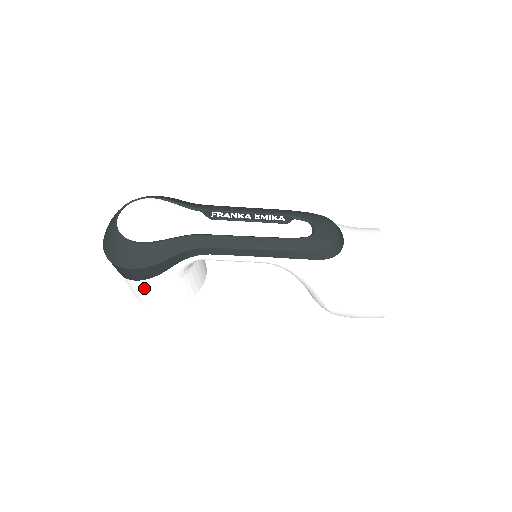
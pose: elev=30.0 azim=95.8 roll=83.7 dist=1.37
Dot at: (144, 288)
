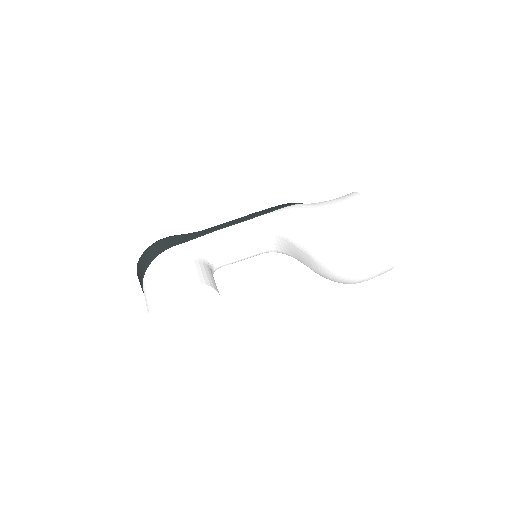
Dot at: (157, 268)
